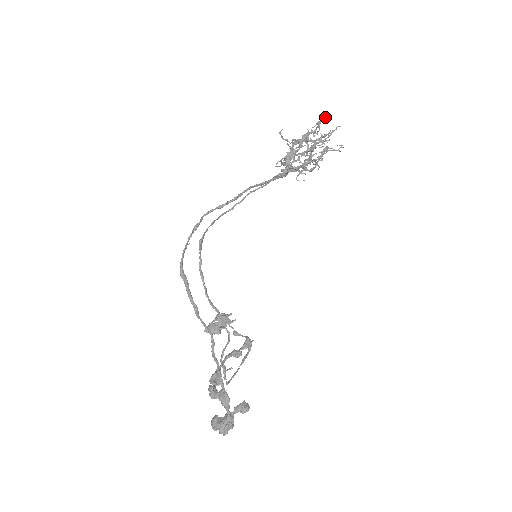
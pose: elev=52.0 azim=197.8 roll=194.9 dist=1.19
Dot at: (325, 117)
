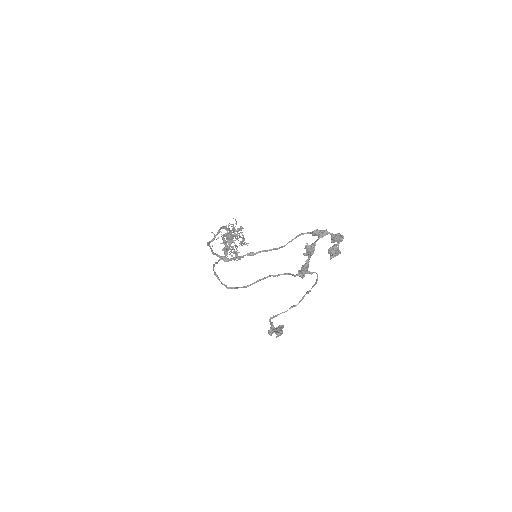
Dot at: occluded
